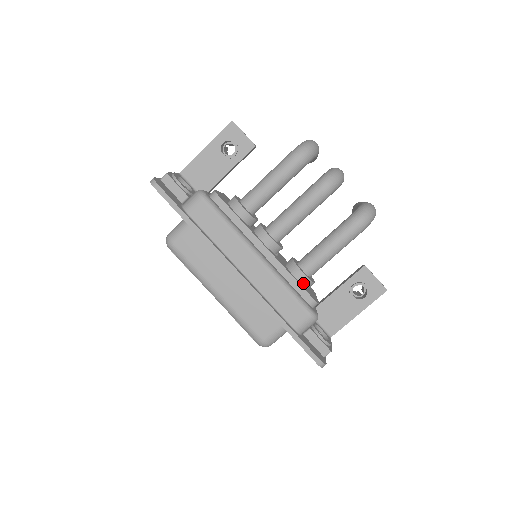
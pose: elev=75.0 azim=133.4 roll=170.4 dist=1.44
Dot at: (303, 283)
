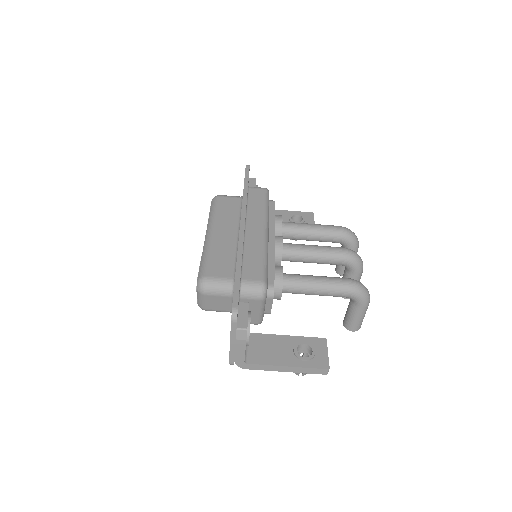
Dot at: (276, 277)
